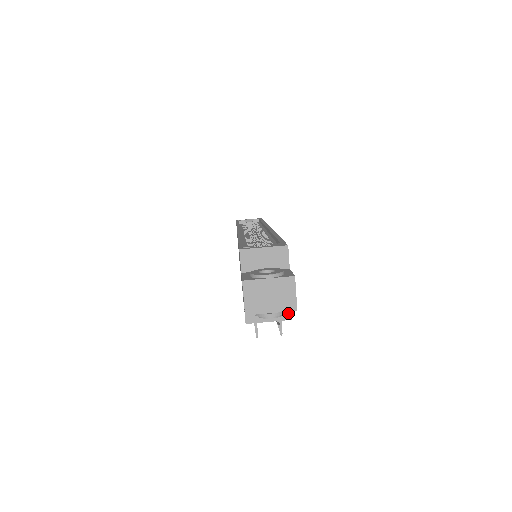
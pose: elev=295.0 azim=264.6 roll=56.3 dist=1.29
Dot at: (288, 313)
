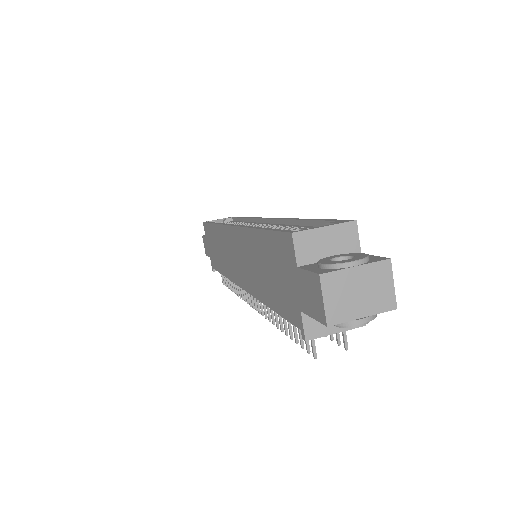
Dot at: occluded
